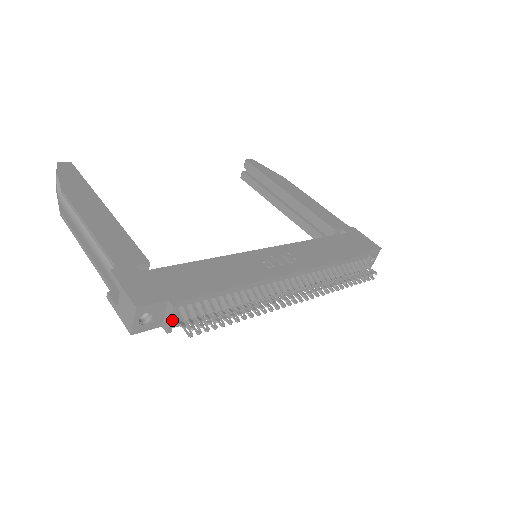
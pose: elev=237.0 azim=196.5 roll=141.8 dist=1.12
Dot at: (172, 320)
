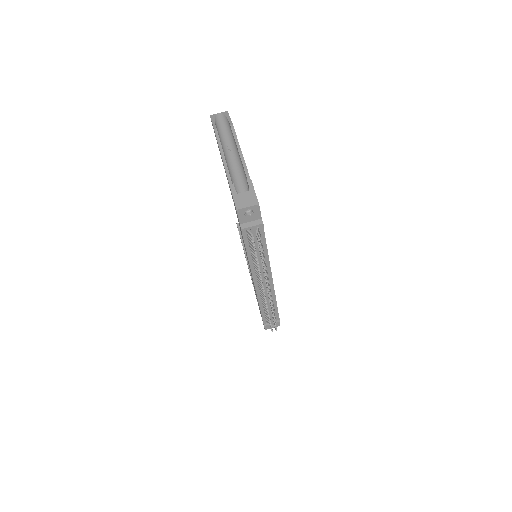
Dot at: (252, 227)
